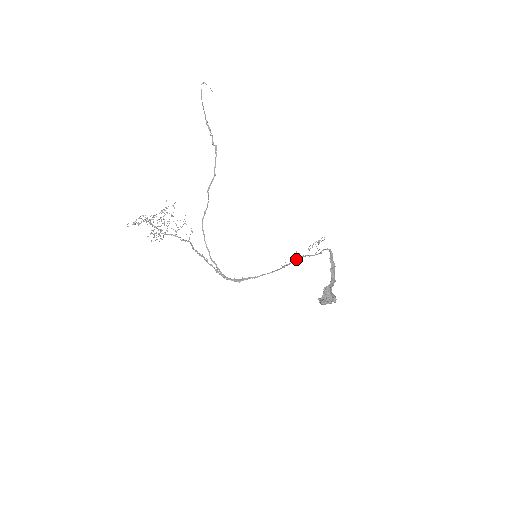
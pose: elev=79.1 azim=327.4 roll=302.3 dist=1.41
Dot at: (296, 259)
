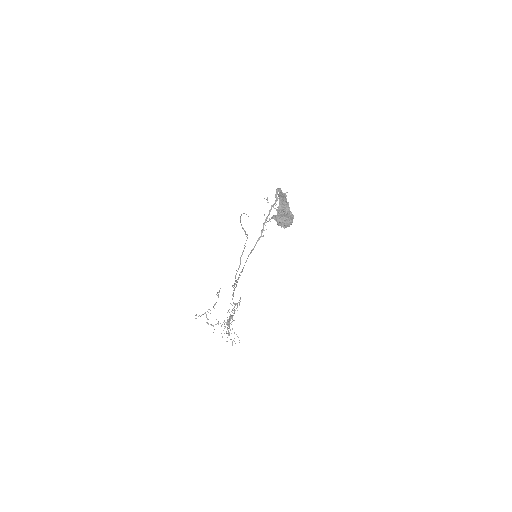
Dot at: (265, 219)
